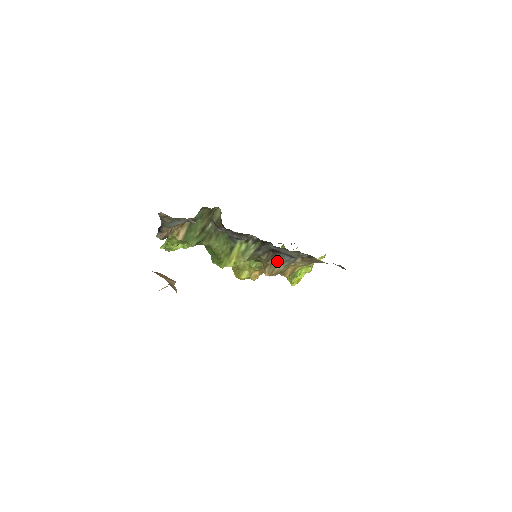
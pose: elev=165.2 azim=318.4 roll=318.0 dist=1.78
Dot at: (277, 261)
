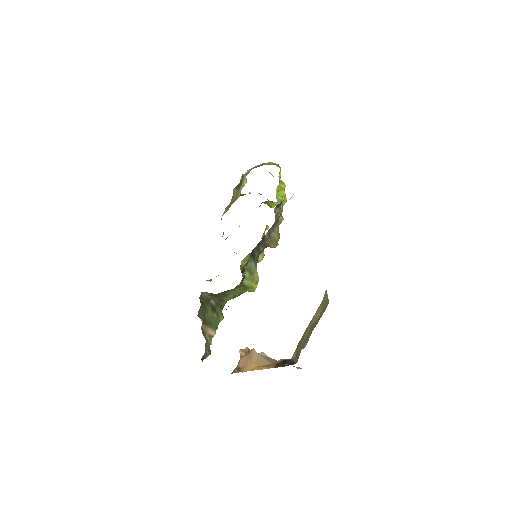
Dot at: occluded
